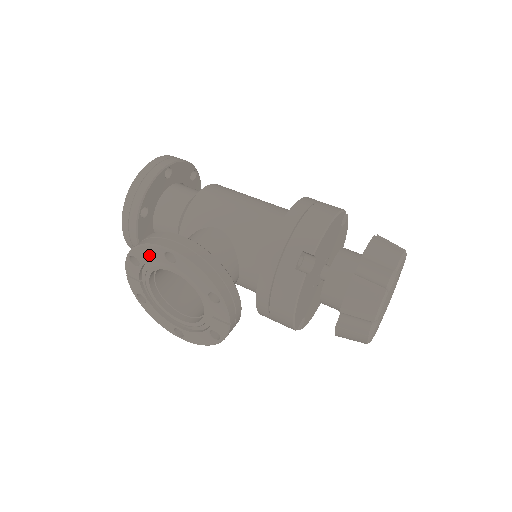
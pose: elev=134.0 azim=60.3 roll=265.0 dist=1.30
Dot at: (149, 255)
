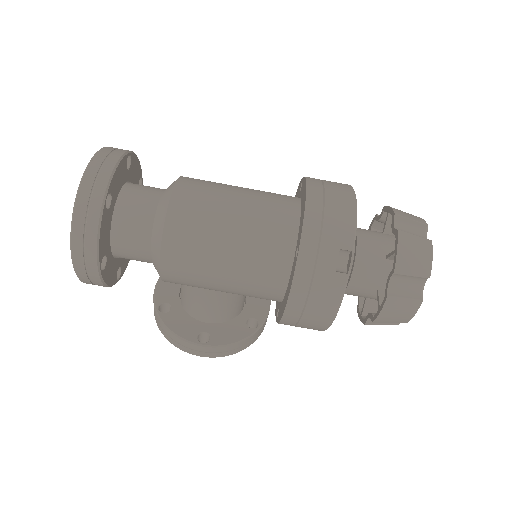
Dot at: occluded
